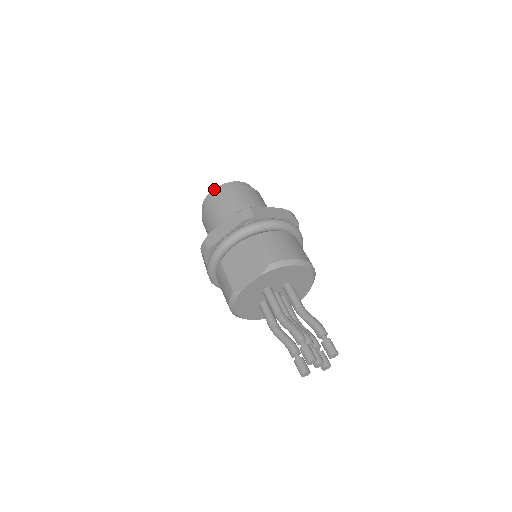
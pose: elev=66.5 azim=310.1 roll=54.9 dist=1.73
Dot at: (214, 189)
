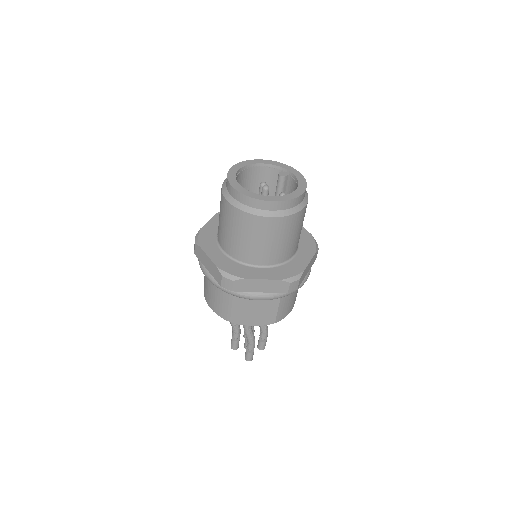
Dot at: (275, 202)
